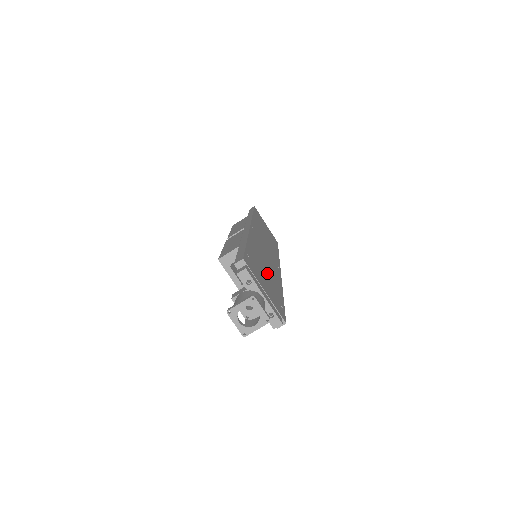
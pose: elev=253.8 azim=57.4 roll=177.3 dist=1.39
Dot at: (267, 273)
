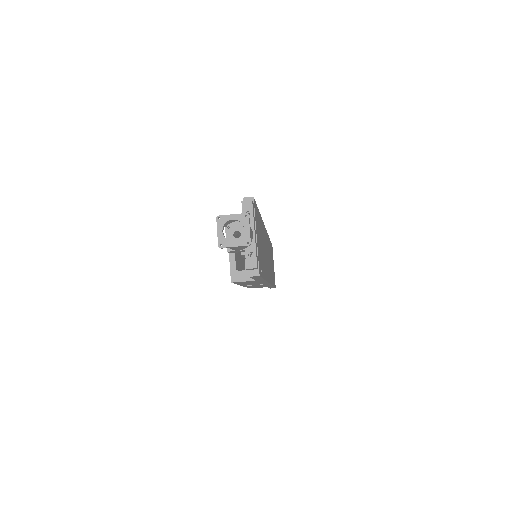
Dot at: (262, 249)
